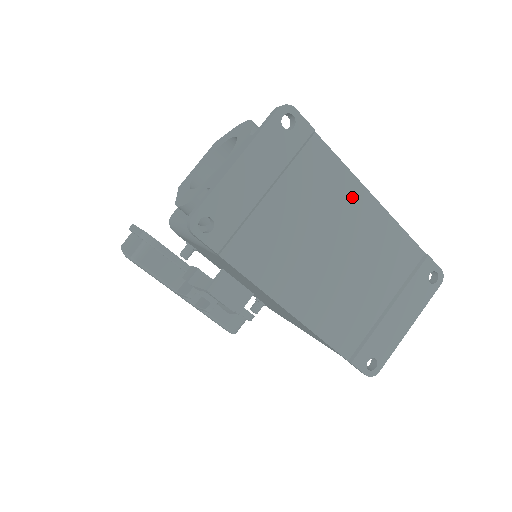
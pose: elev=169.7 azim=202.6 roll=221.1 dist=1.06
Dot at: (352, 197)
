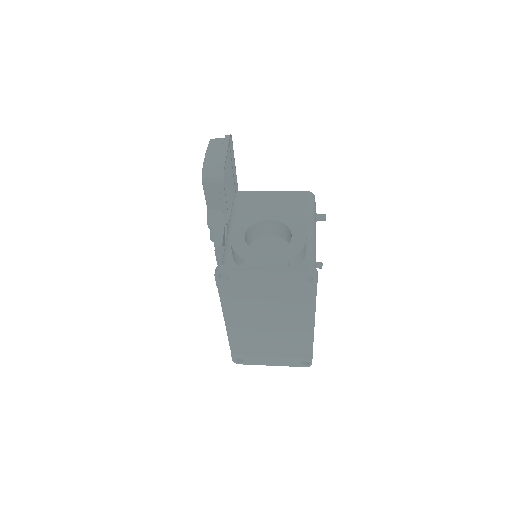
Dot at: (304, 317)
